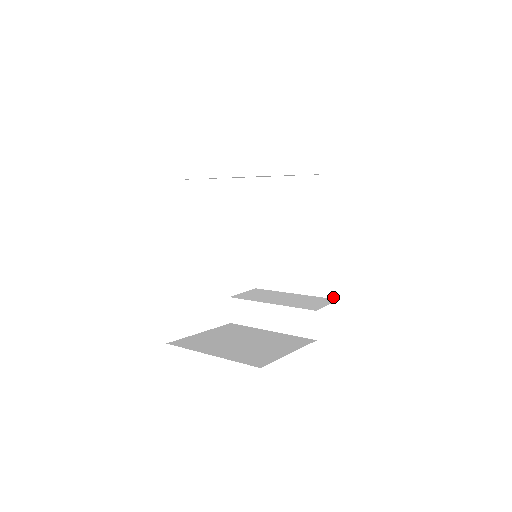
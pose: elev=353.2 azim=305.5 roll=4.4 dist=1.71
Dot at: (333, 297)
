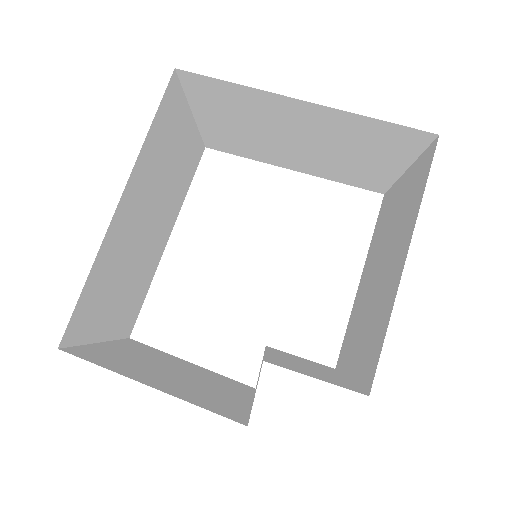
Dot at: (367, 389)
